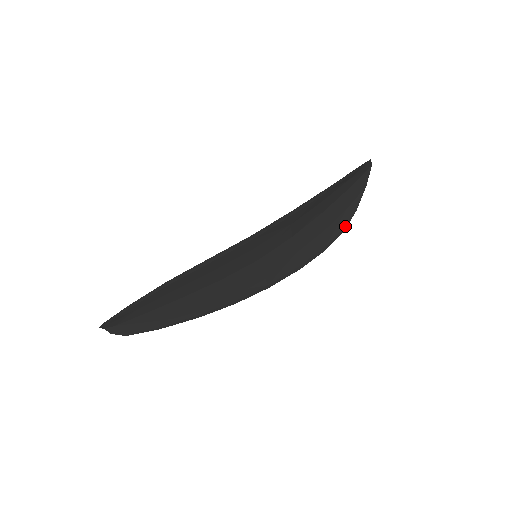
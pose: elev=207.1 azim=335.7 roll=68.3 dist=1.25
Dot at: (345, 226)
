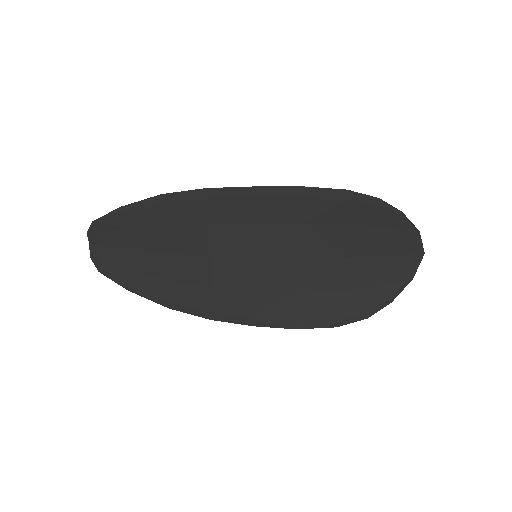
Dot at: (371, 312)
